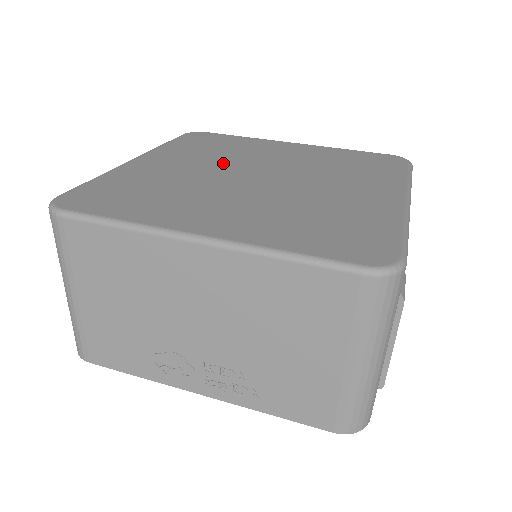
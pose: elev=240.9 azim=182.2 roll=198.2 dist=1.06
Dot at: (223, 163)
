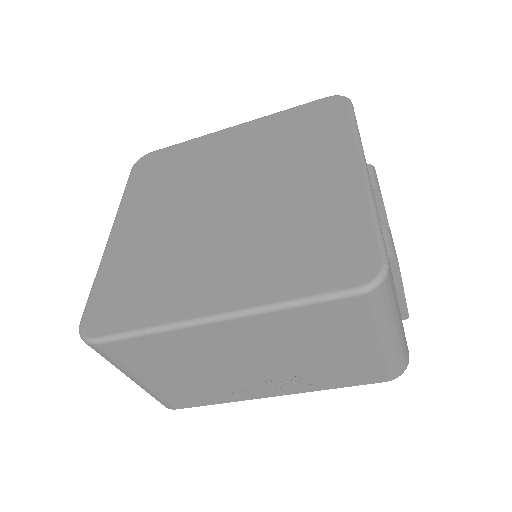
Dot at: (187, 198)
